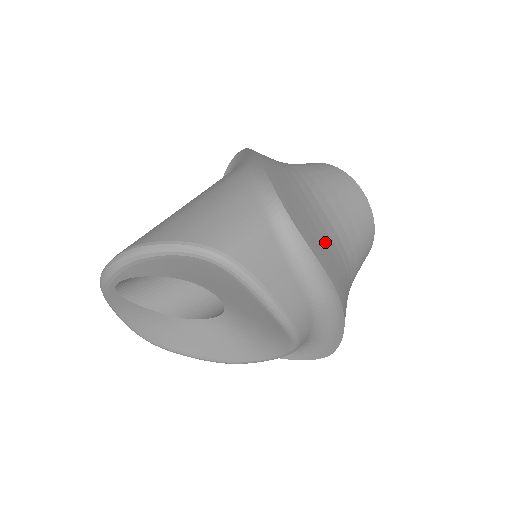
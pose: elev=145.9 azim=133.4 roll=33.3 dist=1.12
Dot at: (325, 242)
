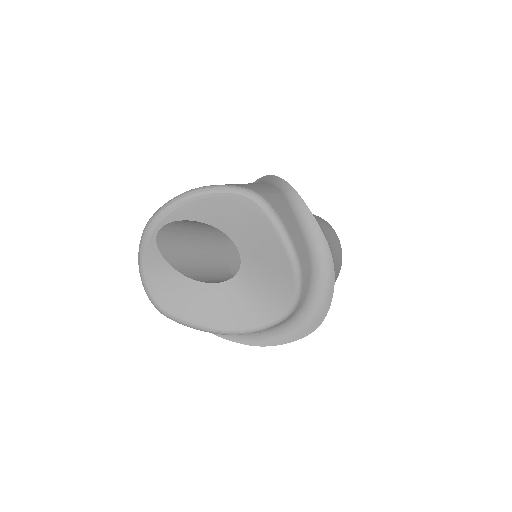
Dot at: occluded
